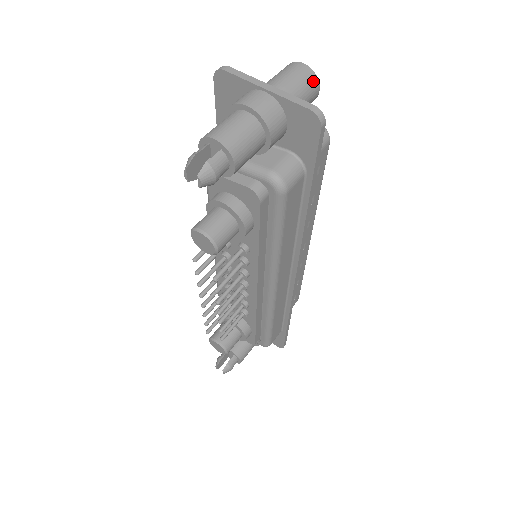
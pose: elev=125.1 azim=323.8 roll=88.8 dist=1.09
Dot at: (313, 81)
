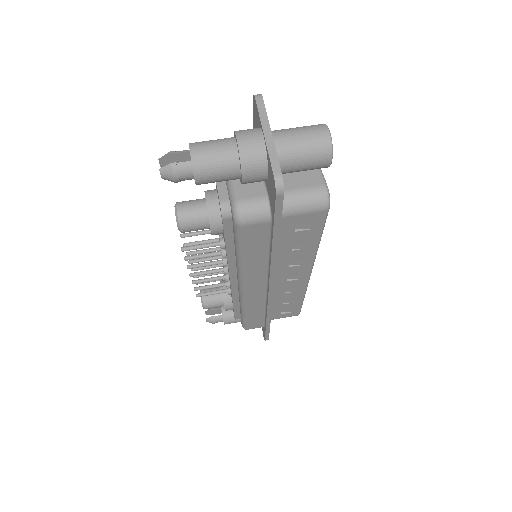
Dot at: (325, 151)
